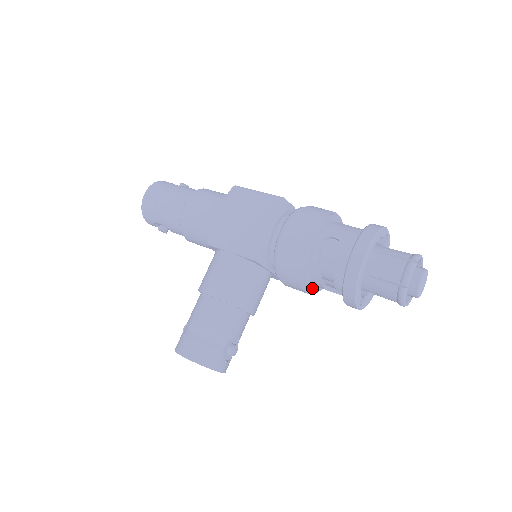
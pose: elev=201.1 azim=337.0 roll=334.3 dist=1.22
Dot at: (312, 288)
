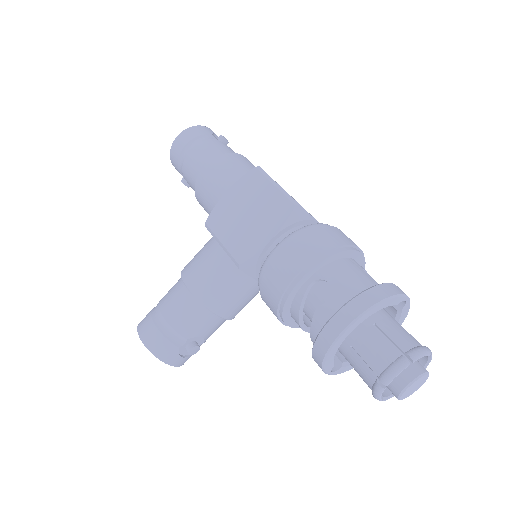
Dot at: (294, 323)
